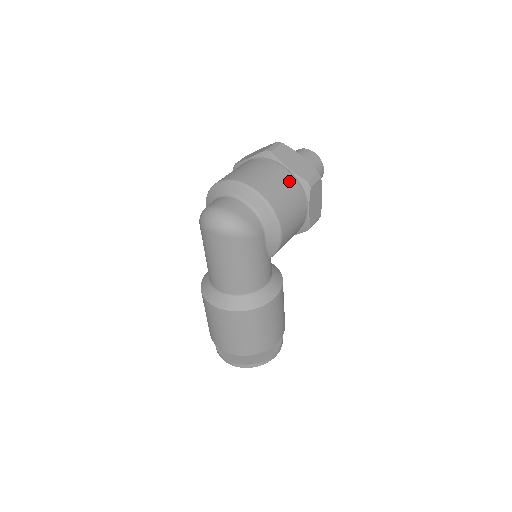
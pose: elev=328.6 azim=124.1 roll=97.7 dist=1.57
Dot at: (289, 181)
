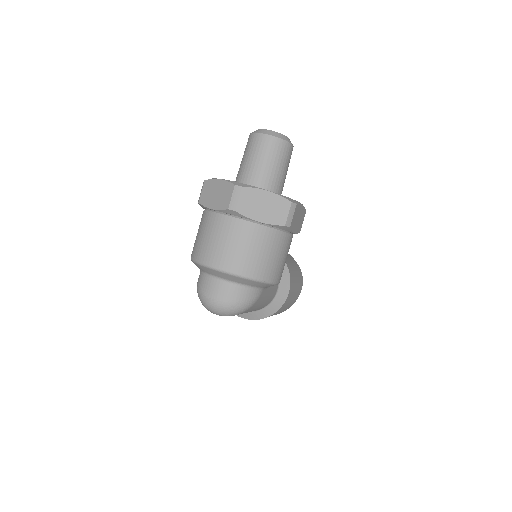
Dot at: (266, 236)
